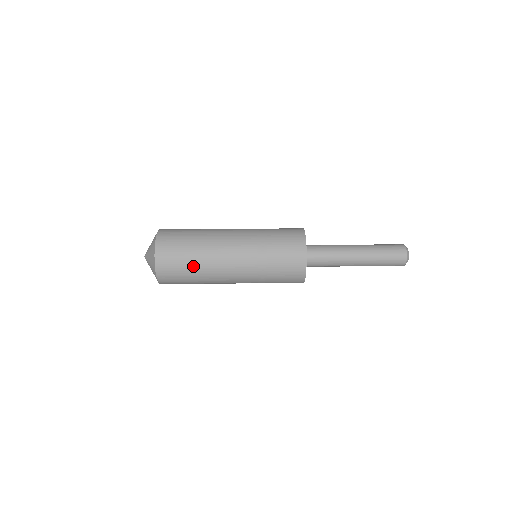
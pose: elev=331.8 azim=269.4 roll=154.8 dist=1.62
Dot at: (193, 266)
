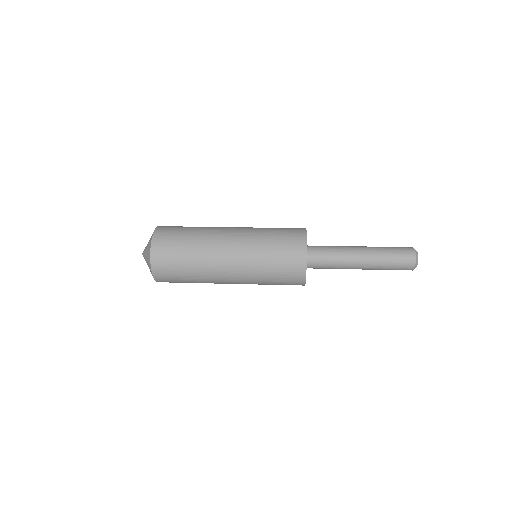
Dot at: (189, 256)
